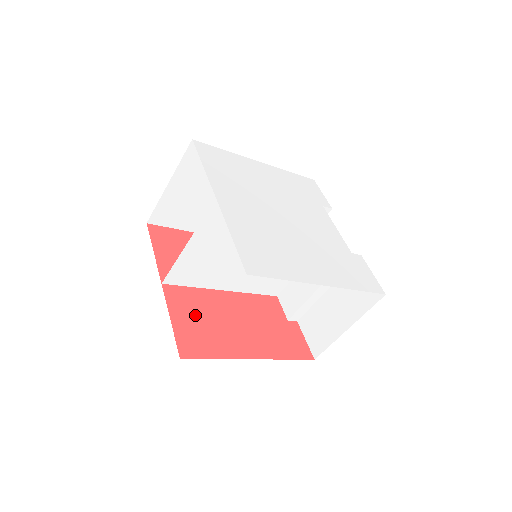
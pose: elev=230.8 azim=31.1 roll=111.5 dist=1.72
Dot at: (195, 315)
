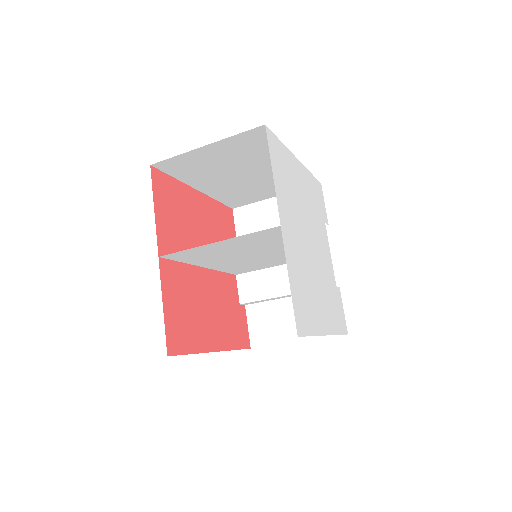
Dot at: (181, 300)
